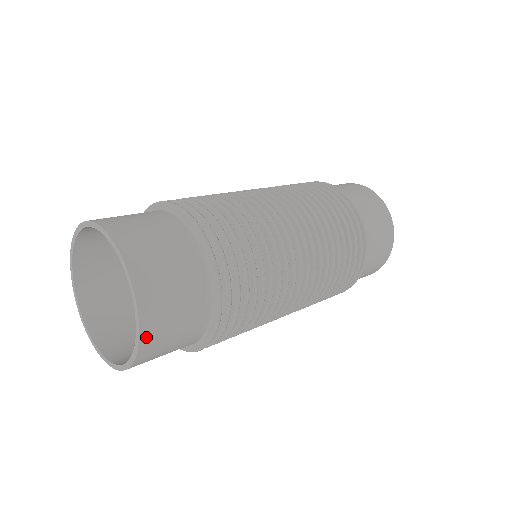
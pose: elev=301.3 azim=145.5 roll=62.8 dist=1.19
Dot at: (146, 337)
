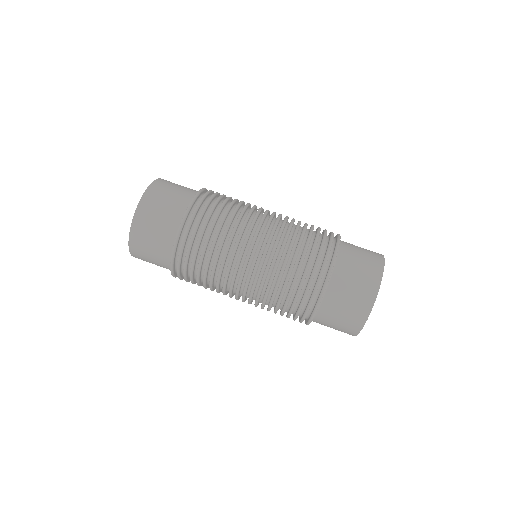
Dot at: (143, 204)
